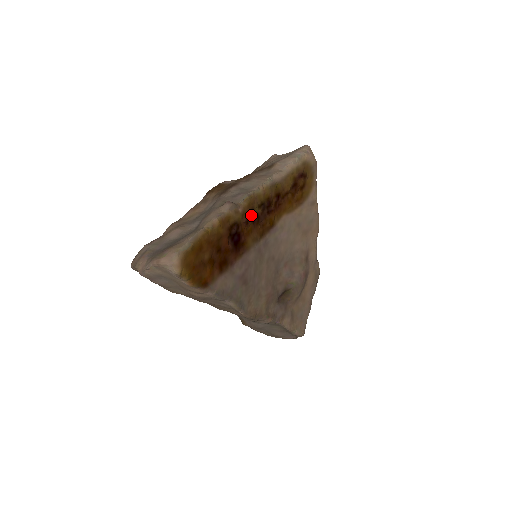
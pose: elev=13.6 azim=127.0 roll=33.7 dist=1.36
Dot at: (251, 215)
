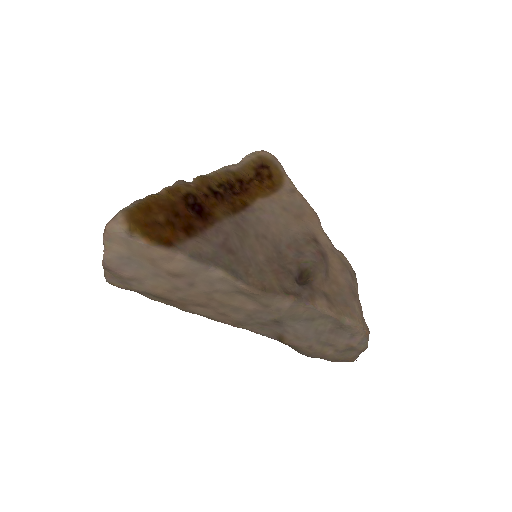
Dot at: (210, 192)
